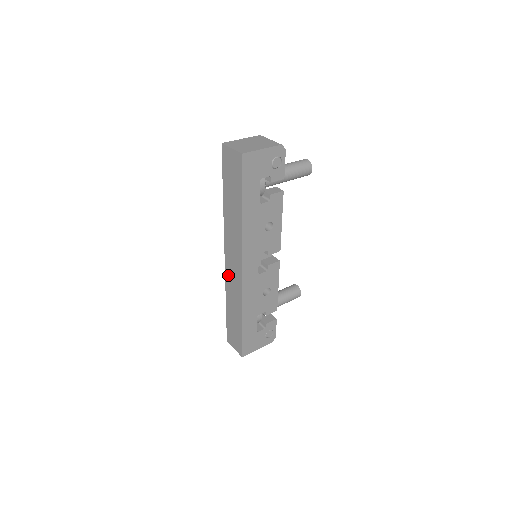
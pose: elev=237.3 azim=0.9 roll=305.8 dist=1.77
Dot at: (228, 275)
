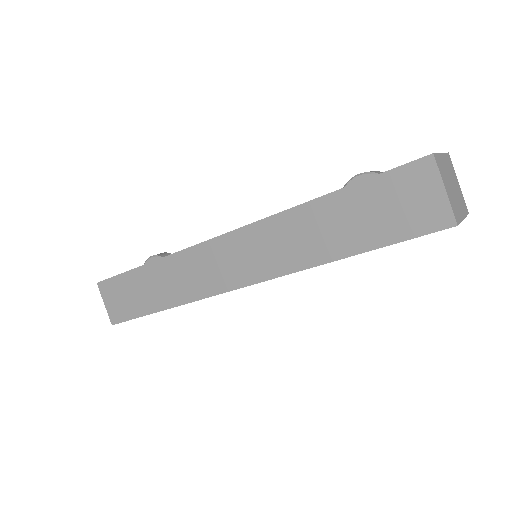
Dot at: (199, 255)
